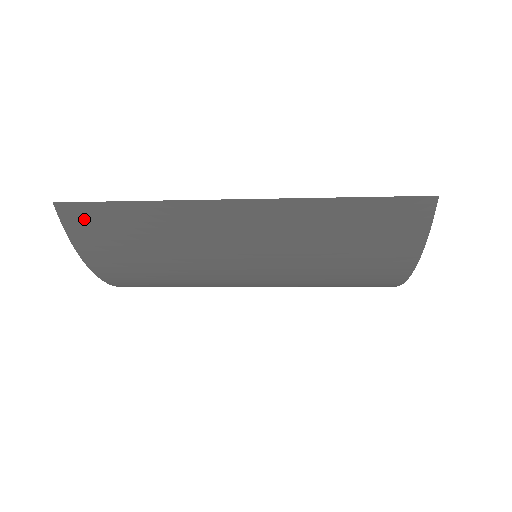
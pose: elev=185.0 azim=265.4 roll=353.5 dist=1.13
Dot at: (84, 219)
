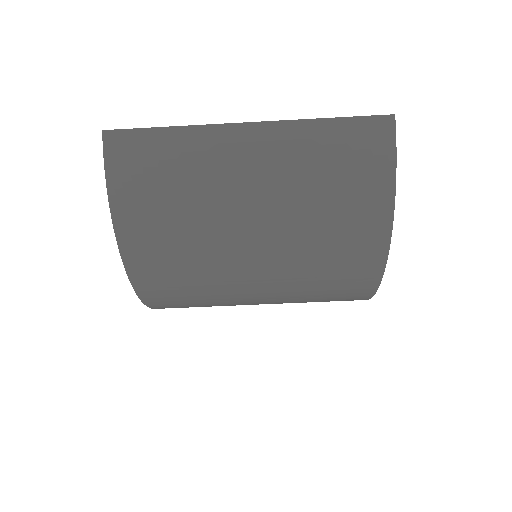
Dot at: (123, 145)
